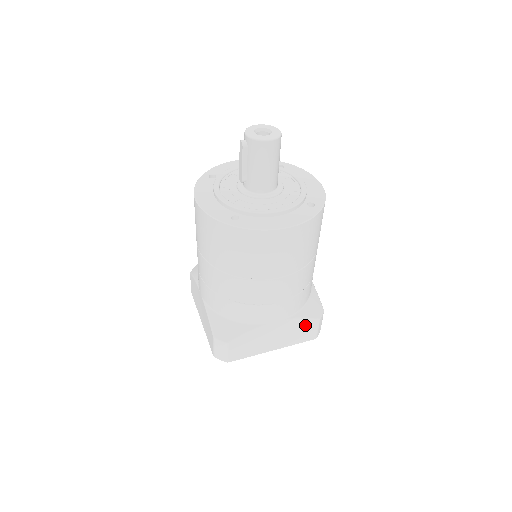
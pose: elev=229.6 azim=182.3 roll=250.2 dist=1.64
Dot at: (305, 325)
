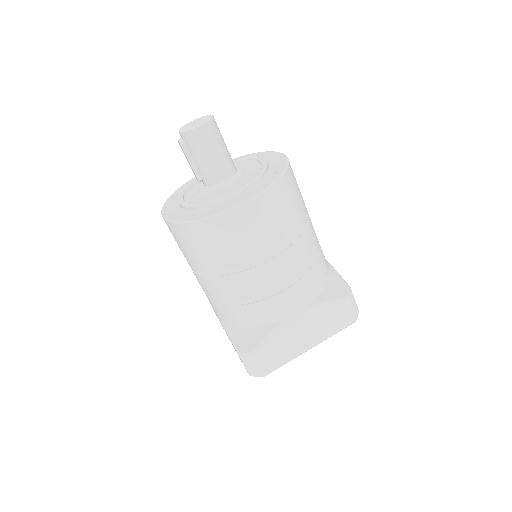
Dot at: (333, 308)
